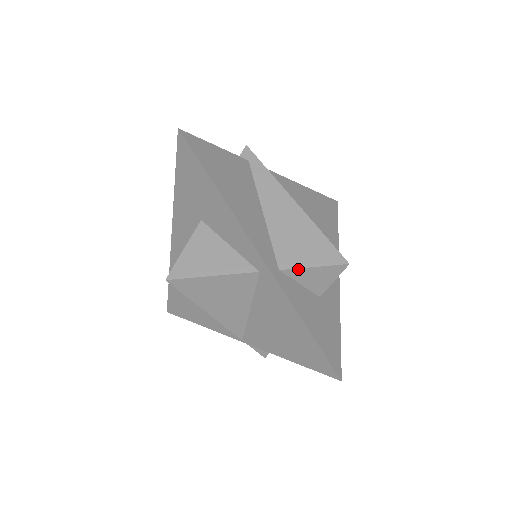
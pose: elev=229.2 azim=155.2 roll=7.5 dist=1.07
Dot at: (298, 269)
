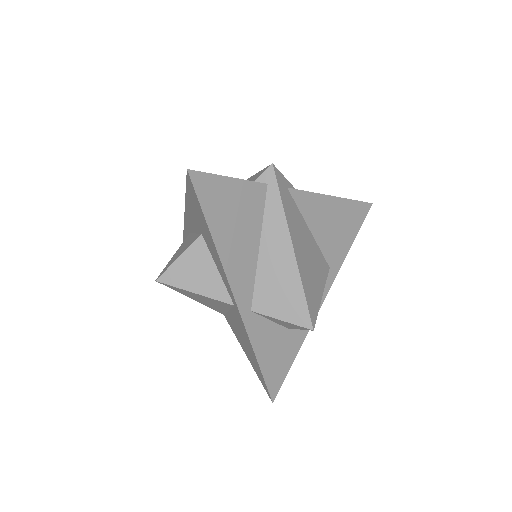
Dot at: (268, 316)
